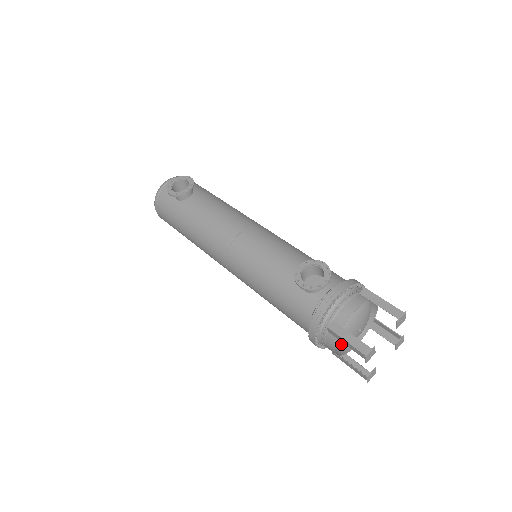
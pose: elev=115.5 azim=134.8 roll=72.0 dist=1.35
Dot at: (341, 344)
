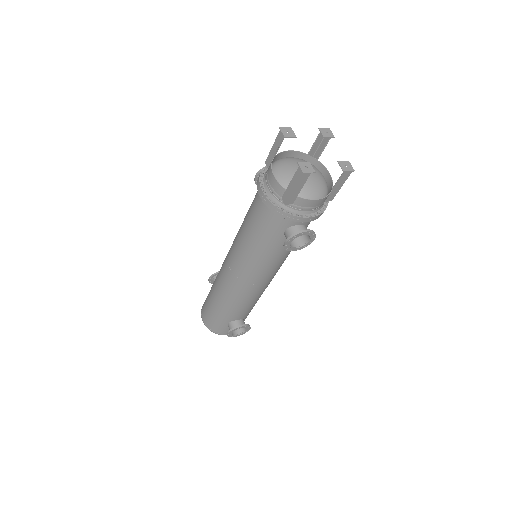
Dot at: (284, 179)
